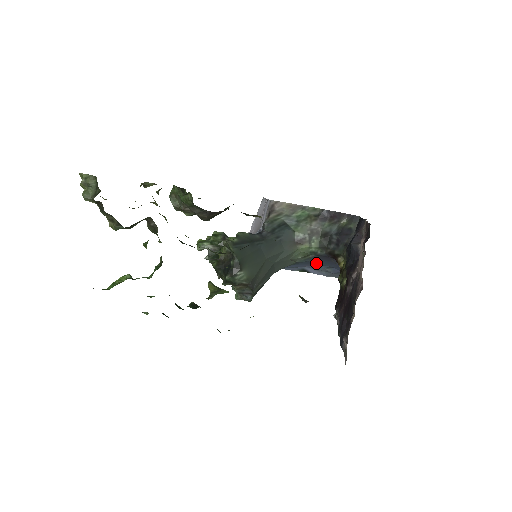
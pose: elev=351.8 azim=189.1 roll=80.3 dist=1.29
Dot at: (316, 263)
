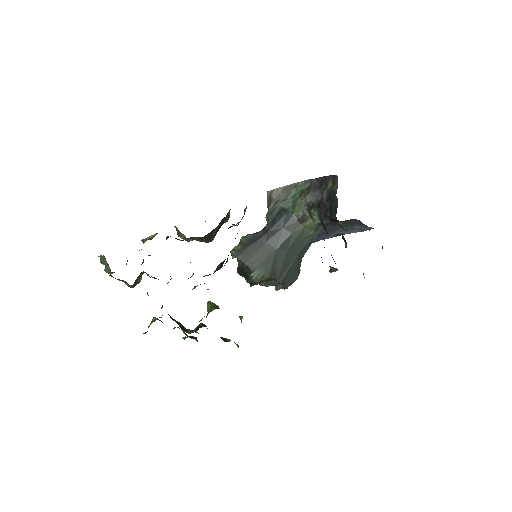
Dot at: (337, 228)
